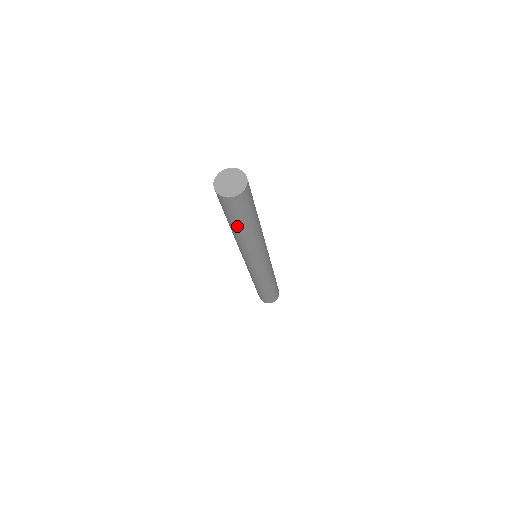
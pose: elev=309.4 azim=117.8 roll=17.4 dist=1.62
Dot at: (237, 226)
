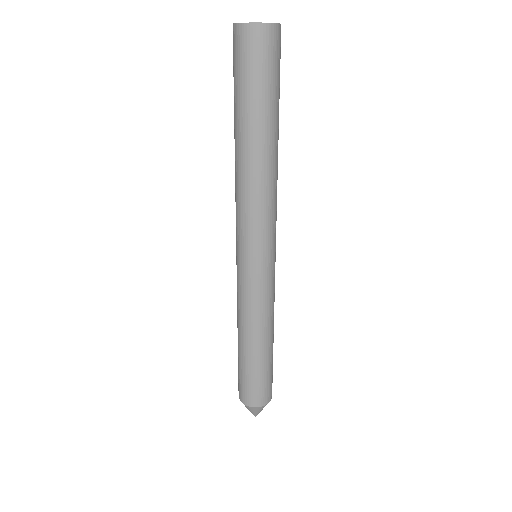
Dot at: (261, 117)
